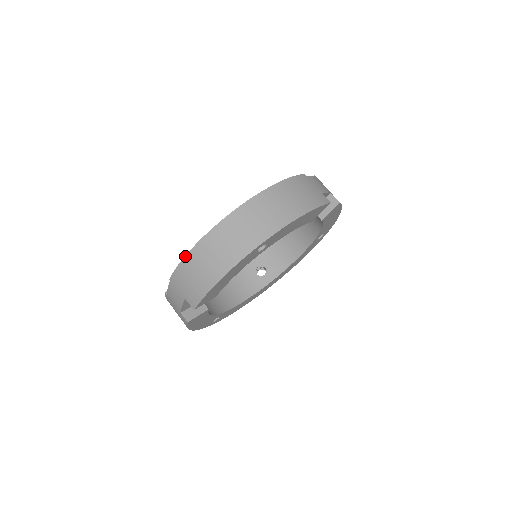
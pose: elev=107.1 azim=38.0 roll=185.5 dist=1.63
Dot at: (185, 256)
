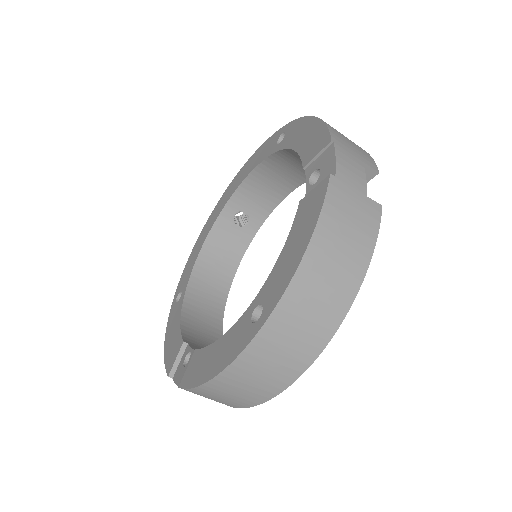
Dot at: (201, 385)
